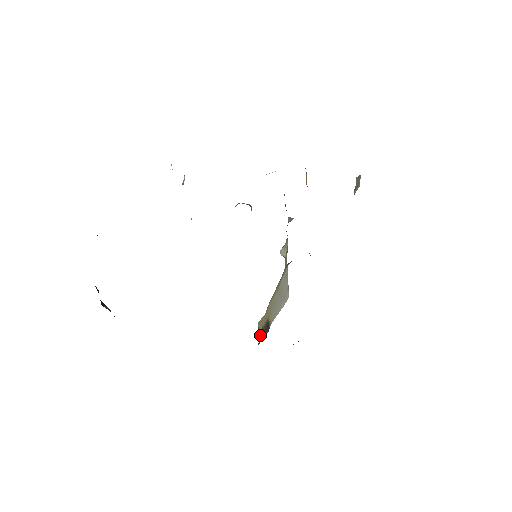
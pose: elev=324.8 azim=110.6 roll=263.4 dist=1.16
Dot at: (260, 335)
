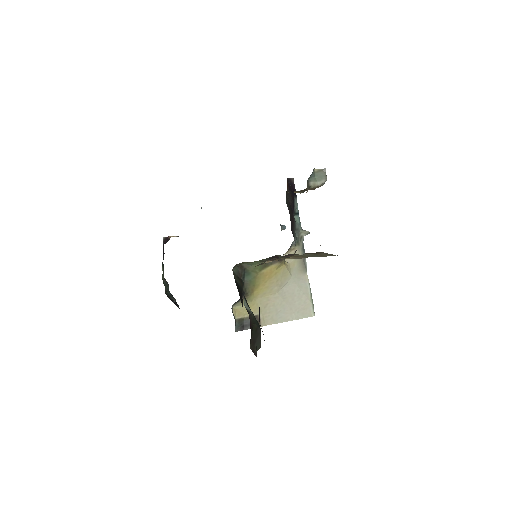
Dot at: (239, 322)
